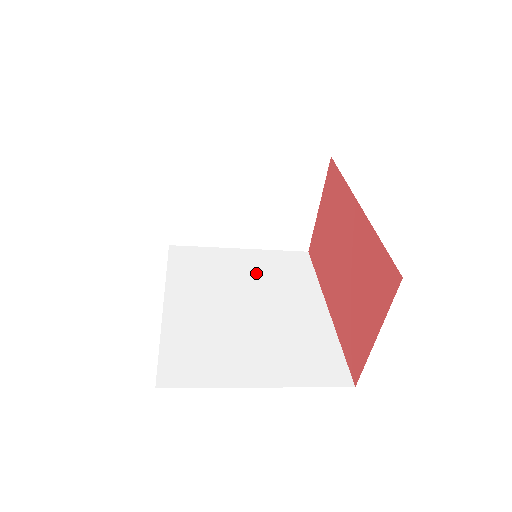
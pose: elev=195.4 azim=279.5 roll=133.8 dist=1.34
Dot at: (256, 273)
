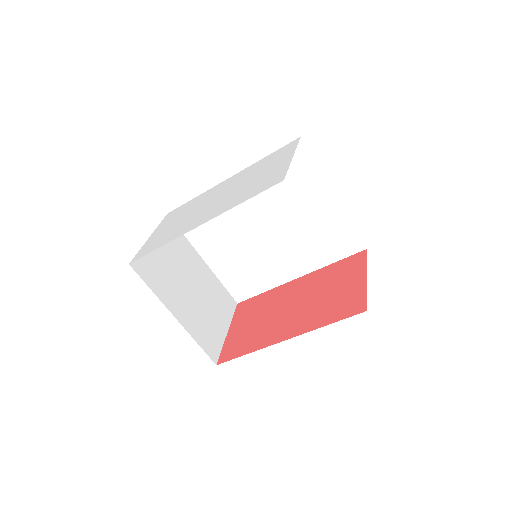
Dot at: occluded
